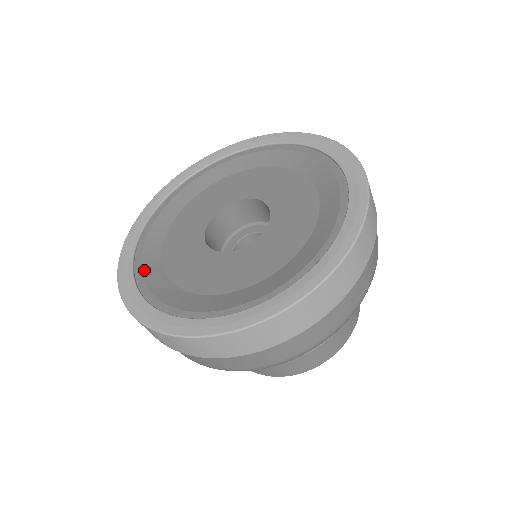
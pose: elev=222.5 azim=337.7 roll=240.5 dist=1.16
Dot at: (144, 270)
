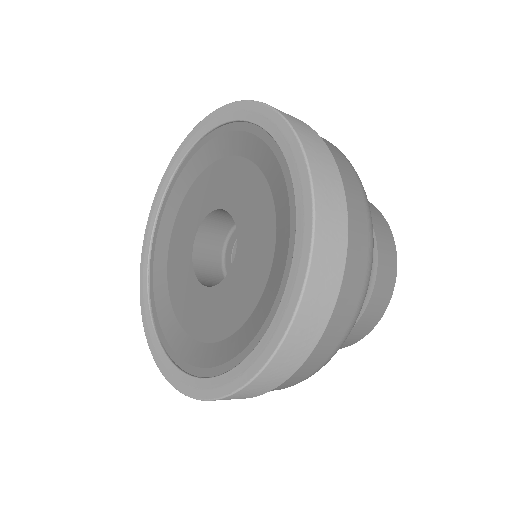
Dot at: (157, 244)
